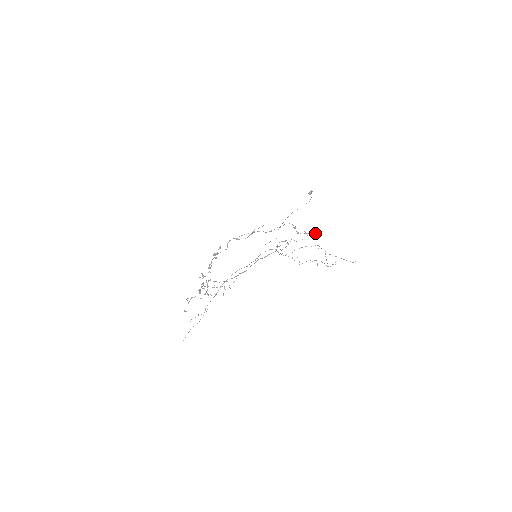
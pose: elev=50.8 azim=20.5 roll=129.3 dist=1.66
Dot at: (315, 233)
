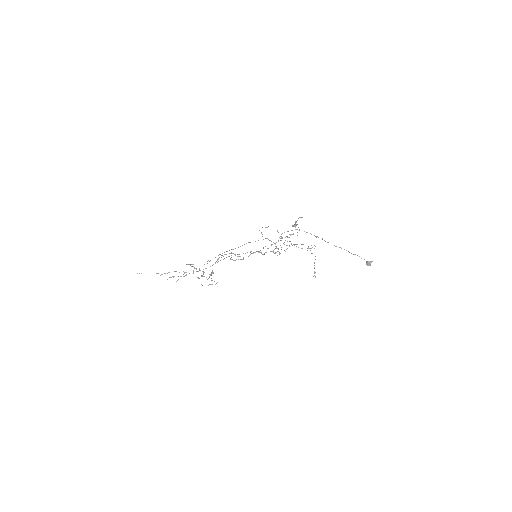
Dot at: occluded
